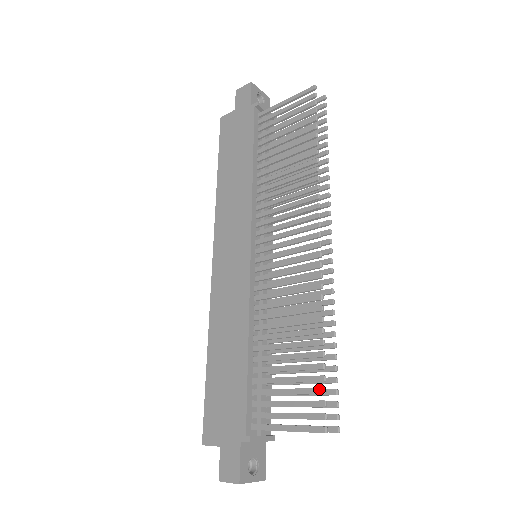
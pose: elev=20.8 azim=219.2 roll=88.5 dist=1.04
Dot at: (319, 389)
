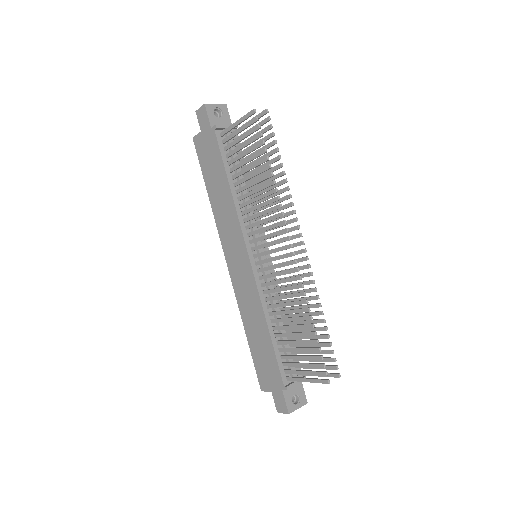
Dot at: (318, 357)
